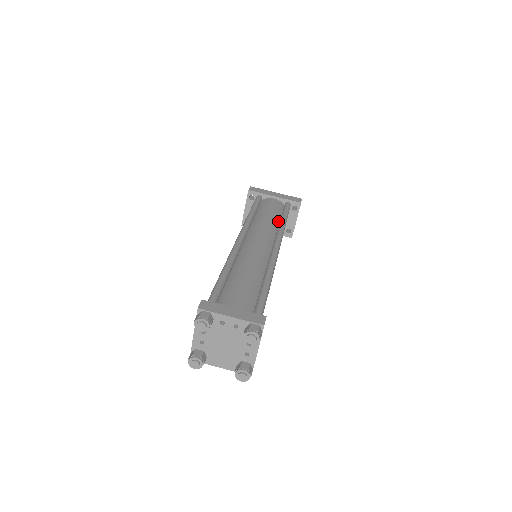
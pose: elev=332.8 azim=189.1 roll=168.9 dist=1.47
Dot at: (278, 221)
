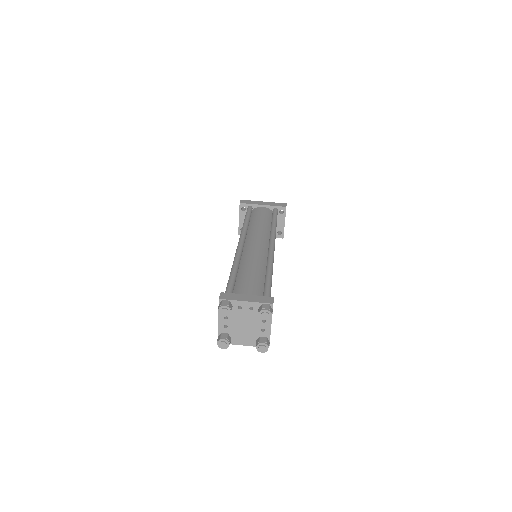
Dot at: (269, 225)
